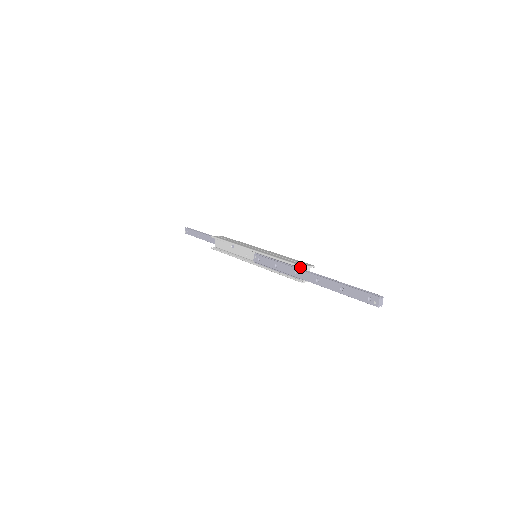
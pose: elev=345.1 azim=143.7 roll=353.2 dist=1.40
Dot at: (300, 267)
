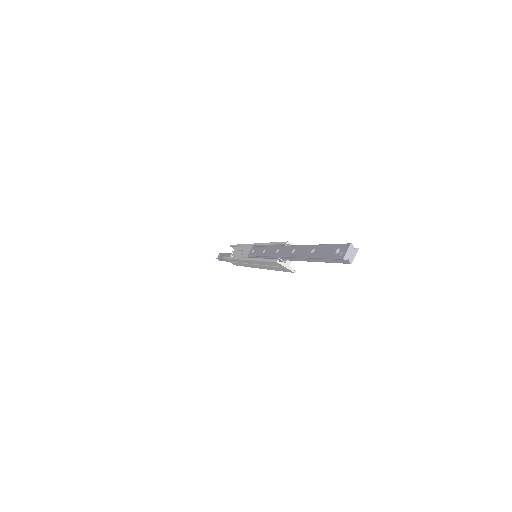
Dot at: (285, 243)
